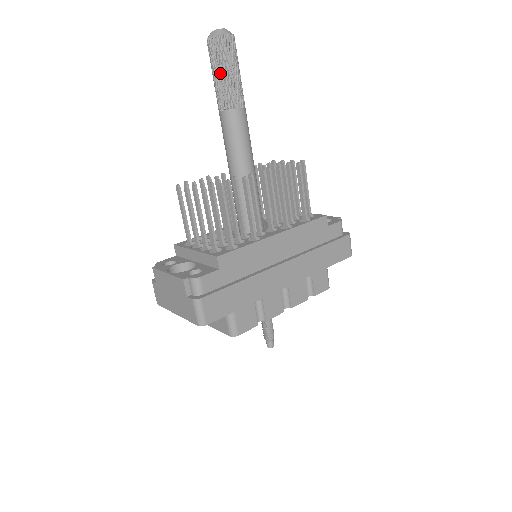
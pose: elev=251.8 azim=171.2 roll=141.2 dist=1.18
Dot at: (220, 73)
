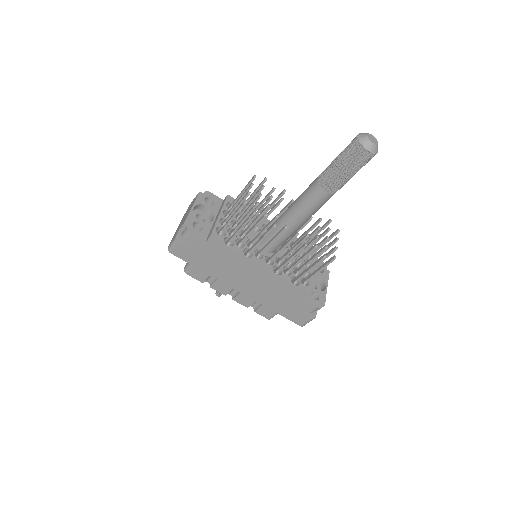
Dot at: (338, 161)
